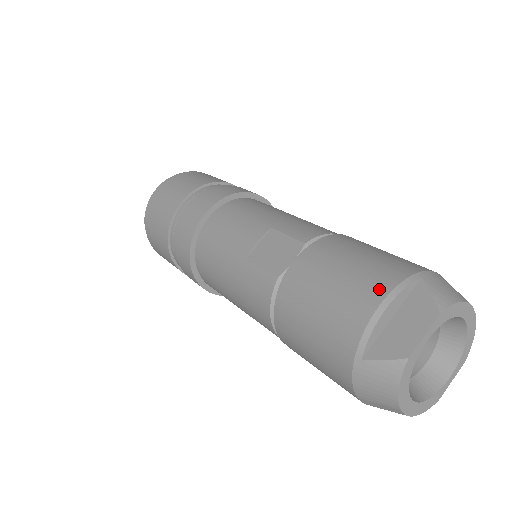
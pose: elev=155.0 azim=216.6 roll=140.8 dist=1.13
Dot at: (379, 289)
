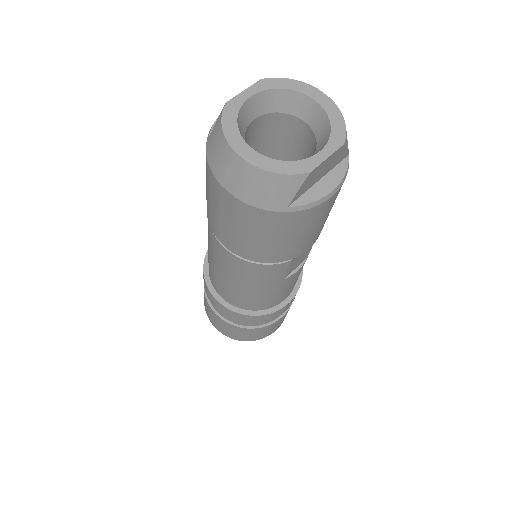
Dot at: occluded
